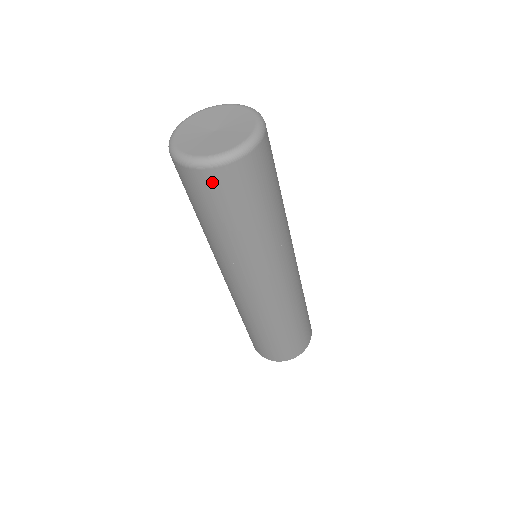
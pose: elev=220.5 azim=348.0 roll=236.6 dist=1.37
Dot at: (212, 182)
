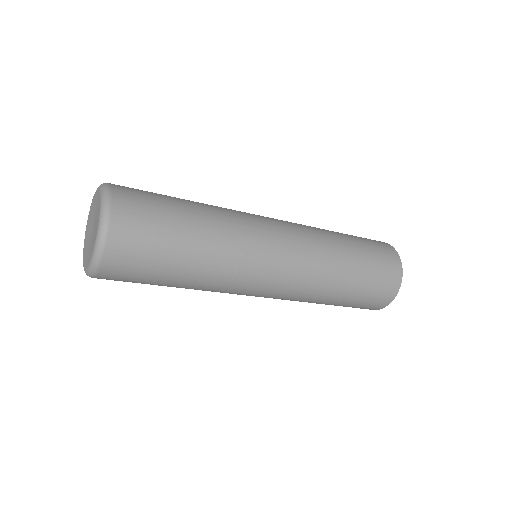
Dot at: occluded
